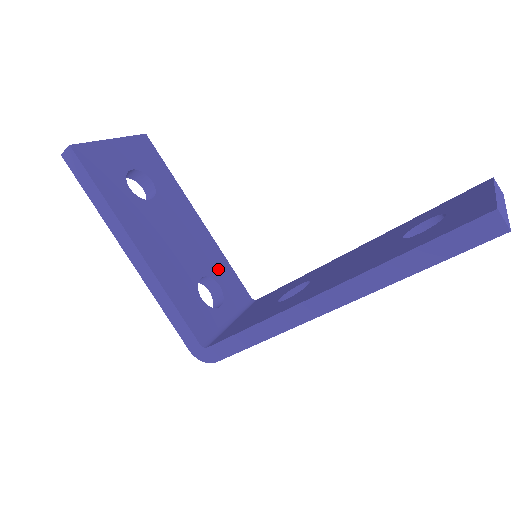
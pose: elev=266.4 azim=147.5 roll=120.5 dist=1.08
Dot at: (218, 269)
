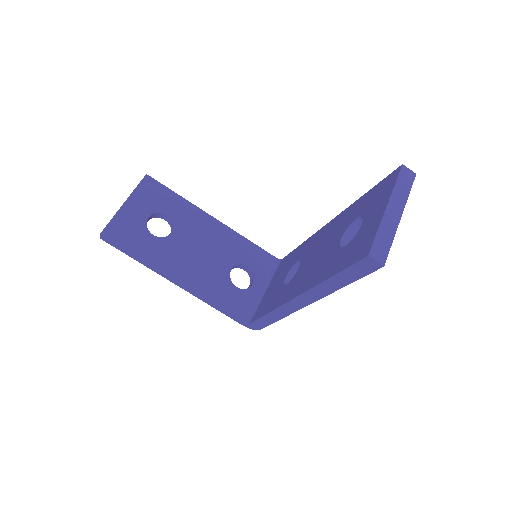
Dot at: (243, 253)
